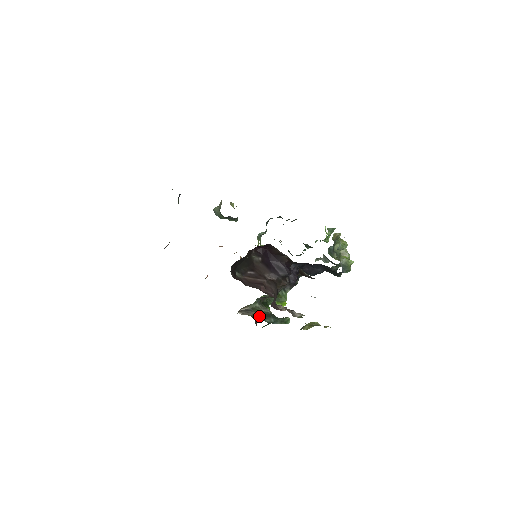
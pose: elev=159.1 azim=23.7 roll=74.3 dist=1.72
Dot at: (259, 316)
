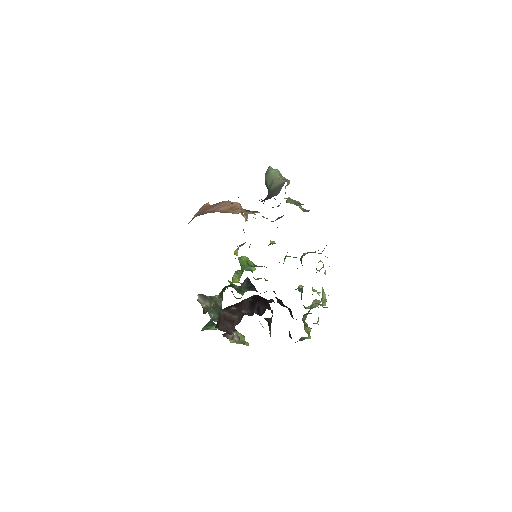
Dot at: (210, 309)
